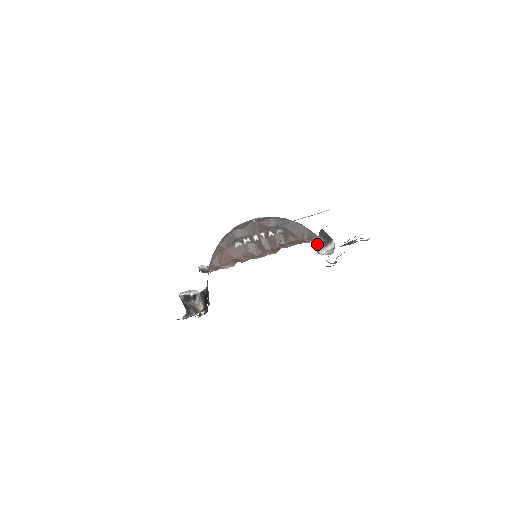
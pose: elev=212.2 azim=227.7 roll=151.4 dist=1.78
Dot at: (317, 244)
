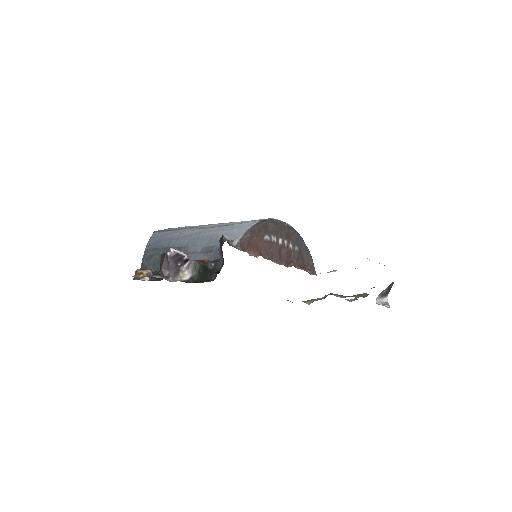
Dot at: (381, 292)
